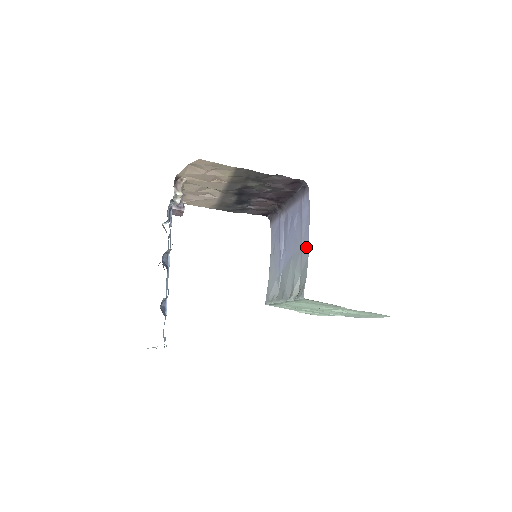
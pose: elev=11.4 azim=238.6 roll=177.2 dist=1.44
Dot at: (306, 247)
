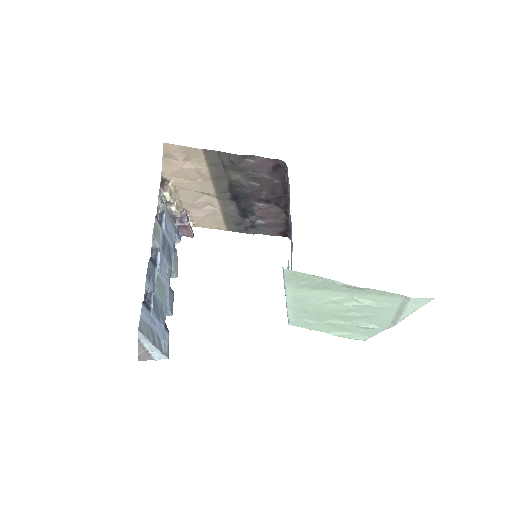
Dot at: occluded
